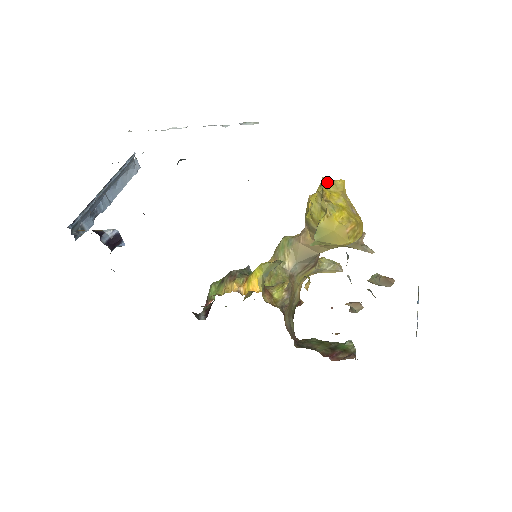
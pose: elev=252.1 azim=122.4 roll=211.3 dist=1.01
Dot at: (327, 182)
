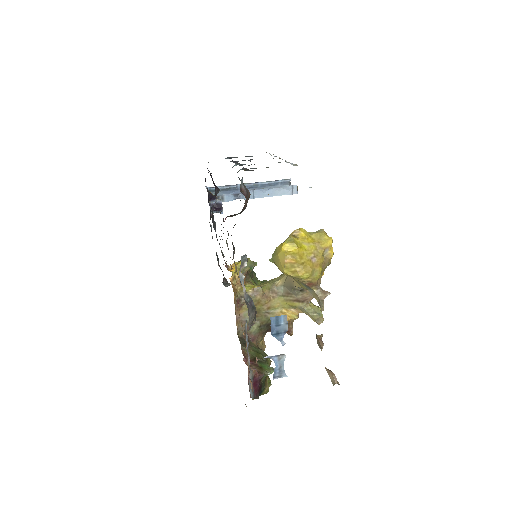
Dot at: (318, 231)
